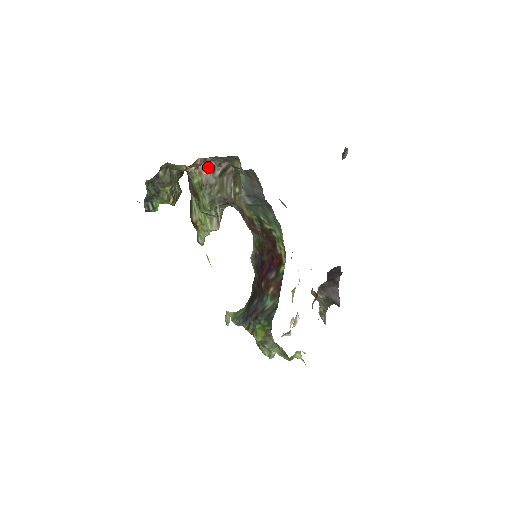
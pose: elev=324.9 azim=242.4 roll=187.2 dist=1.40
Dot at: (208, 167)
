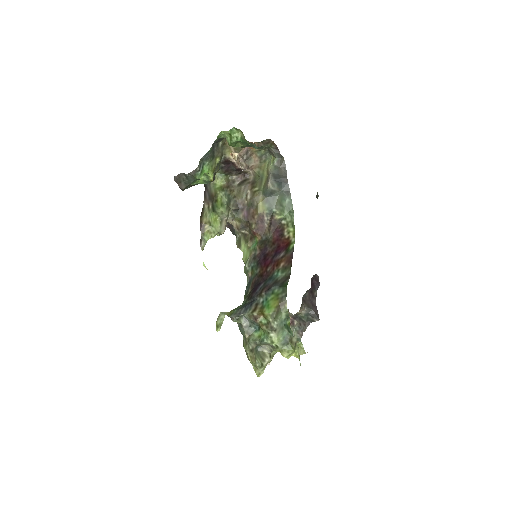
Dot at: (241, 166)
